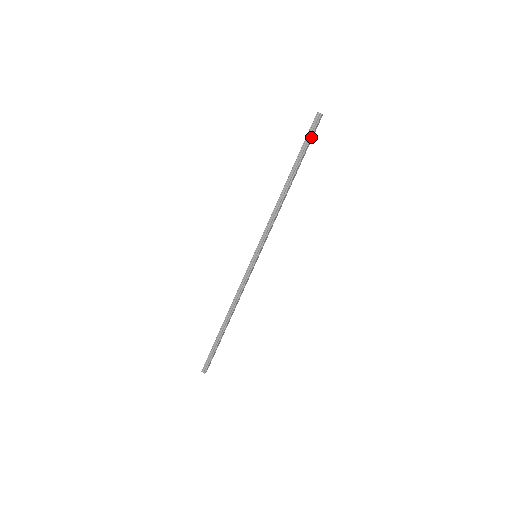
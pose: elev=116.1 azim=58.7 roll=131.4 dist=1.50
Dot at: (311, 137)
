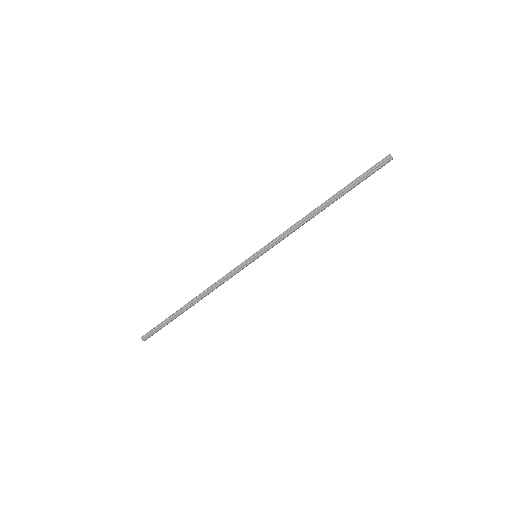
Dot at: (371, 173)
